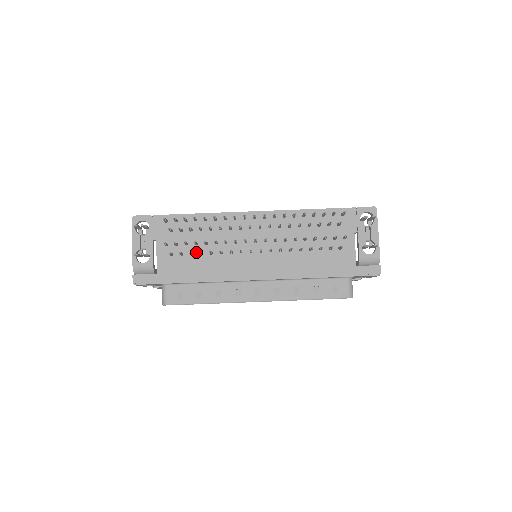
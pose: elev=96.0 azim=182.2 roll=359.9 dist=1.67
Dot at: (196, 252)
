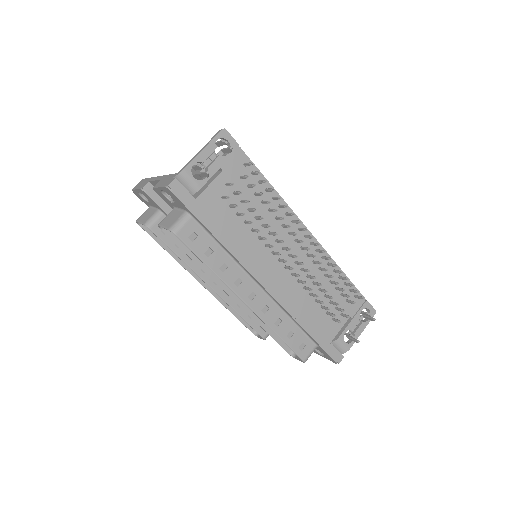
Dot at: (242, 216)
